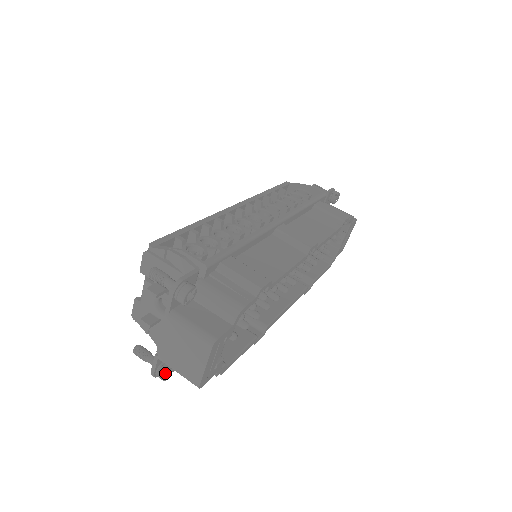
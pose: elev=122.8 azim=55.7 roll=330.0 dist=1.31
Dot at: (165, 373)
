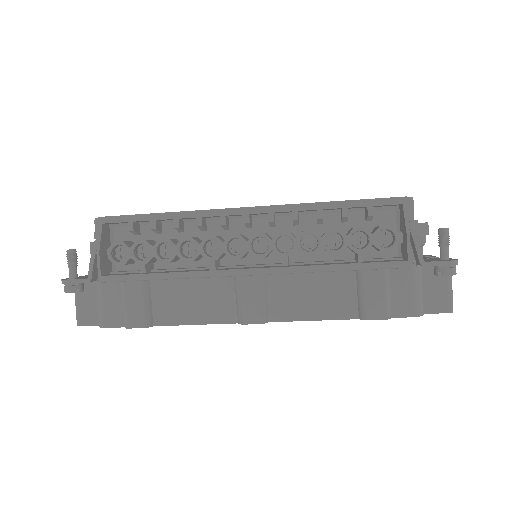
Dot at: occluded
